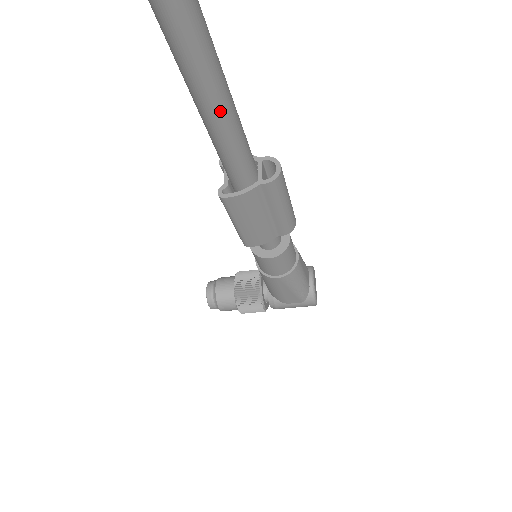
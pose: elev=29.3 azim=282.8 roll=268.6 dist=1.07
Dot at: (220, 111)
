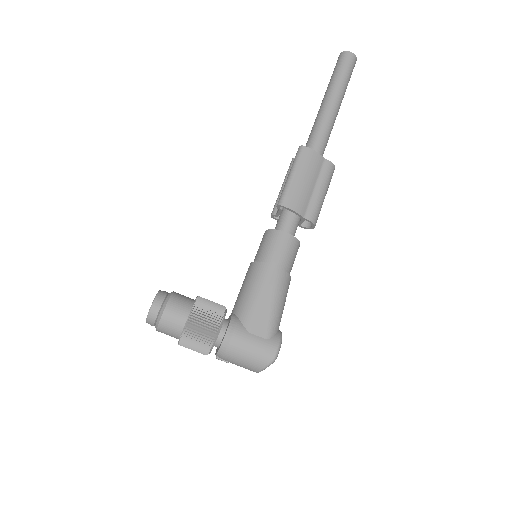
Dot at: (335, 106)
